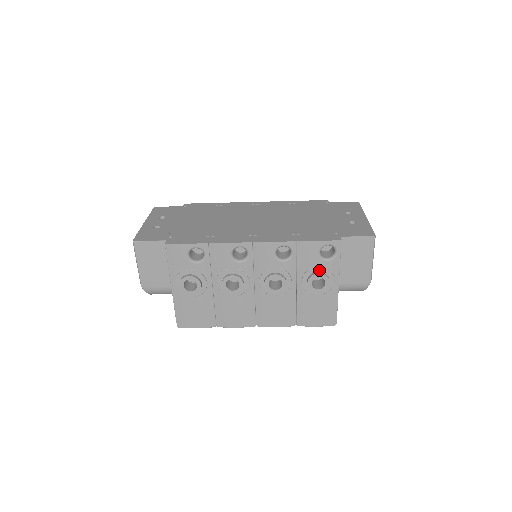
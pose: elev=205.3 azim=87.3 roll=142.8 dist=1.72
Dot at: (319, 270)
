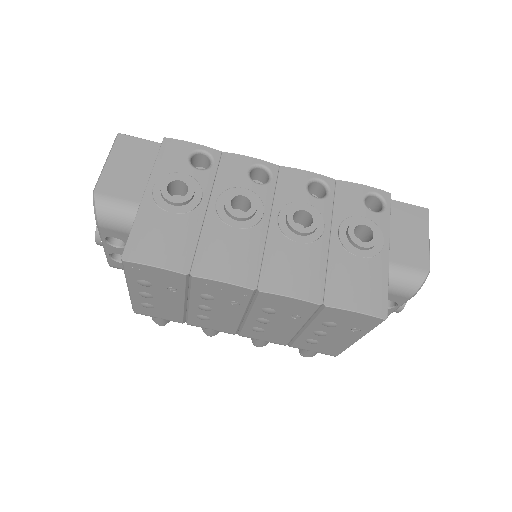
Dot at: (363, 221)
